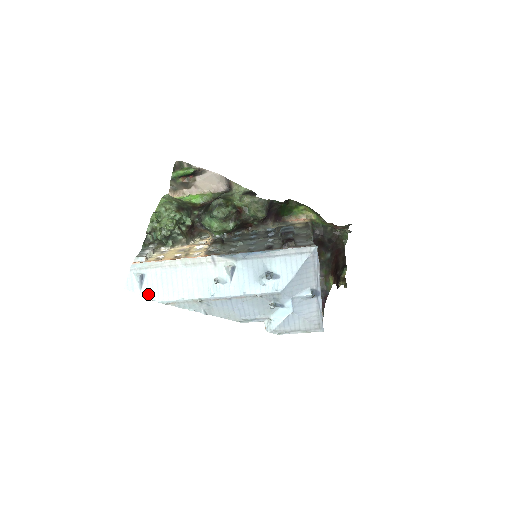
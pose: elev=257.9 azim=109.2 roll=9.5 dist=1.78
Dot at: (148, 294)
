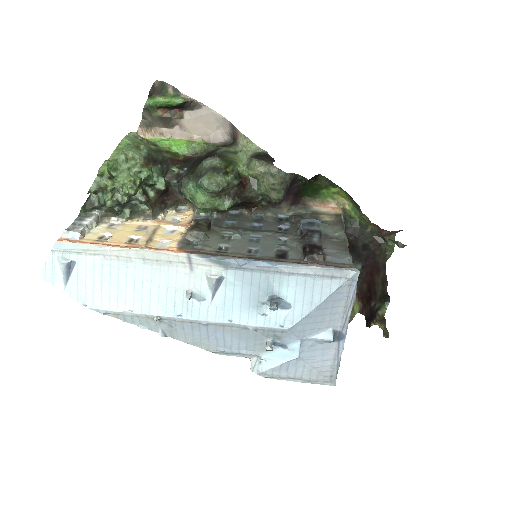
Dot at: (76, 294)
